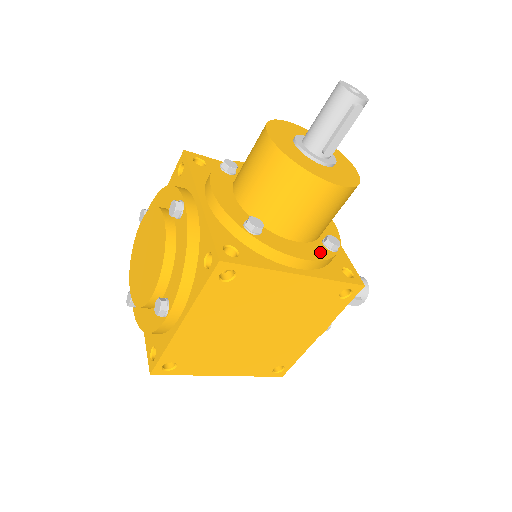
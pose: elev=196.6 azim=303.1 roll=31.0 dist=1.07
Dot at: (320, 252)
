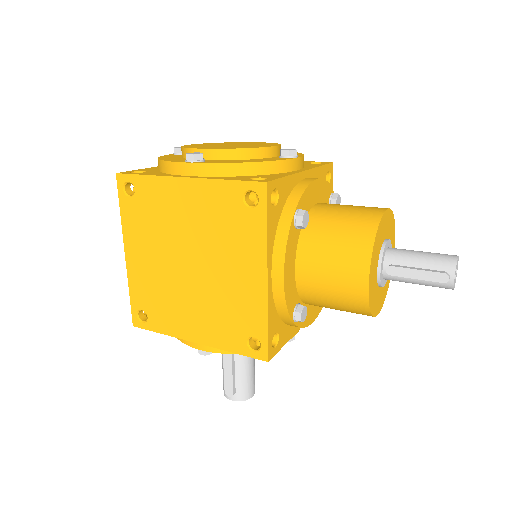
Dot at: (291, 299)
